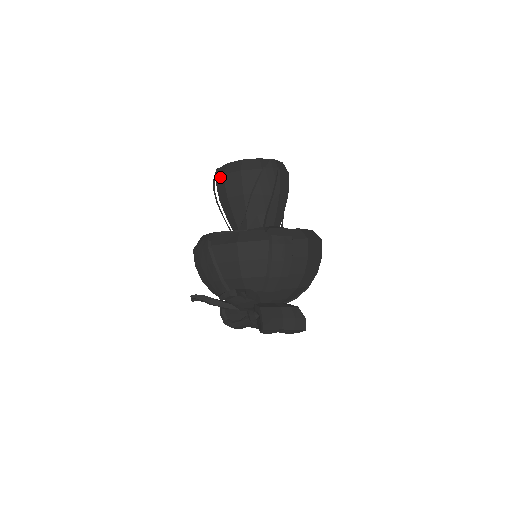
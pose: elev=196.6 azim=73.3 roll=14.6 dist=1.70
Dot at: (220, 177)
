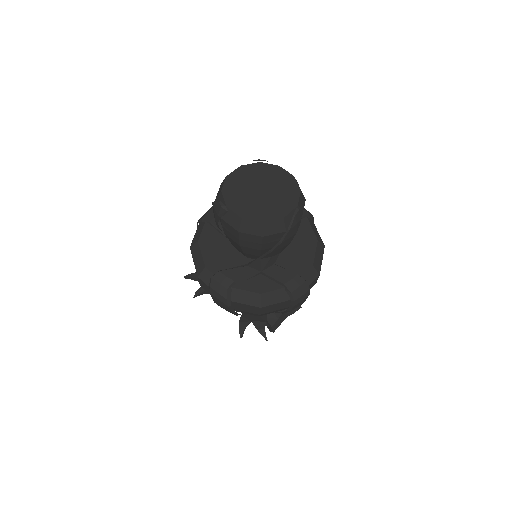
Dot at: (231, 227)
